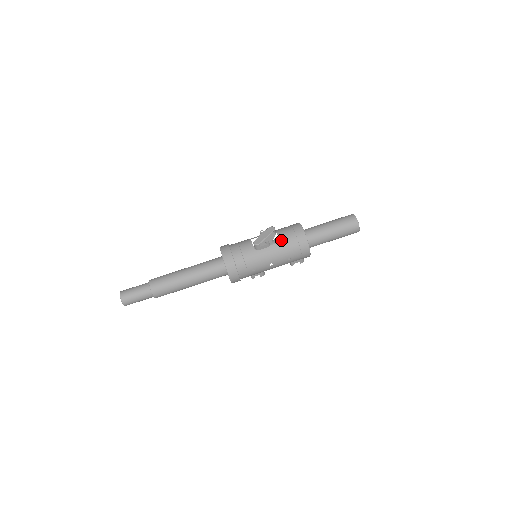
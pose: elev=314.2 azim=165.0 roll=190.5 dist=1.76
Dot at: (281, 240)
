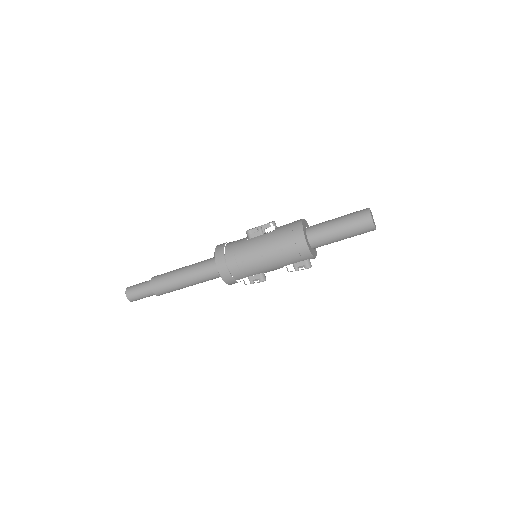
Dot at: (276, 229)
